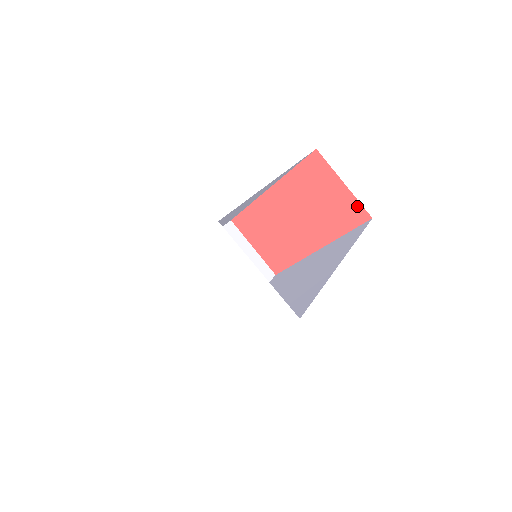
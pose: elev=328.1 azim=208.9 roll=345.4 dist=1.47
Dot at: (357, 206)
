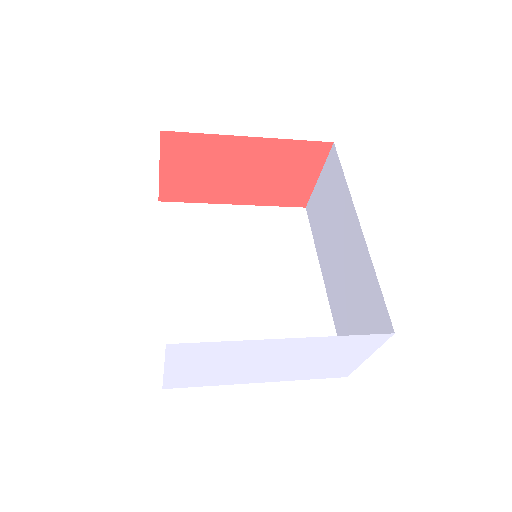
Dot at: (306, 195)
